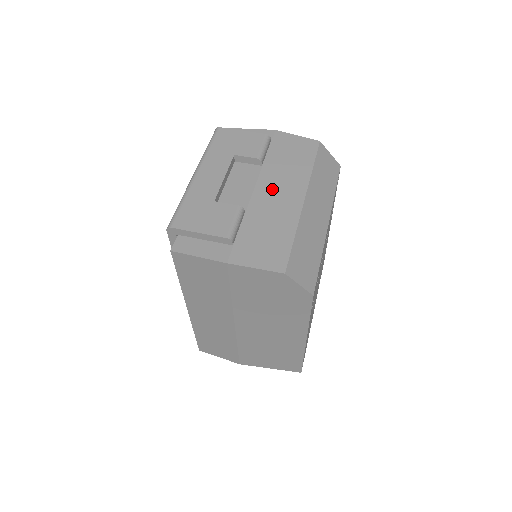
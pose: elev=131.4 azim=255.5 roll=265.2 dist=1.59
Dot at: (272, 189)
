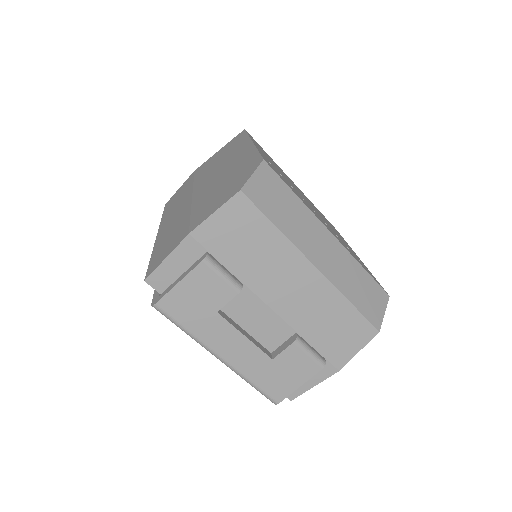
Dot at: (283, 292)
